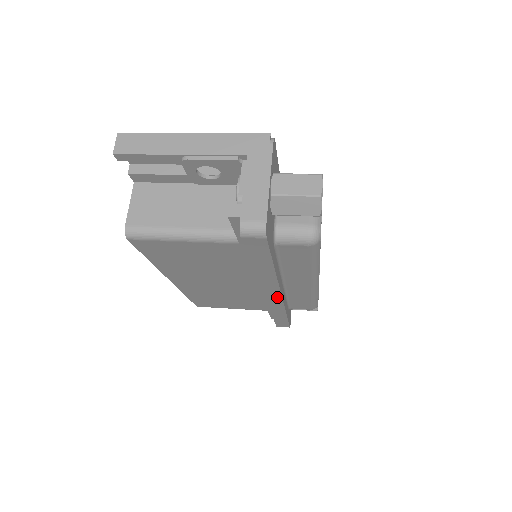
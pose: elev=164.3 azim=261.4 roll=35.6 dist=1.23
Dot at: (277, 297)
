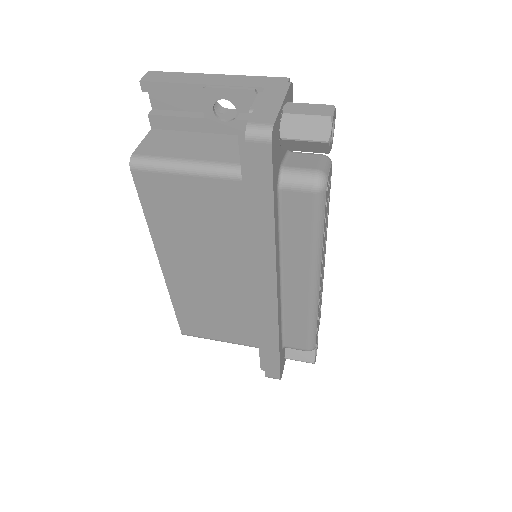
Dot at: (272, 293)
